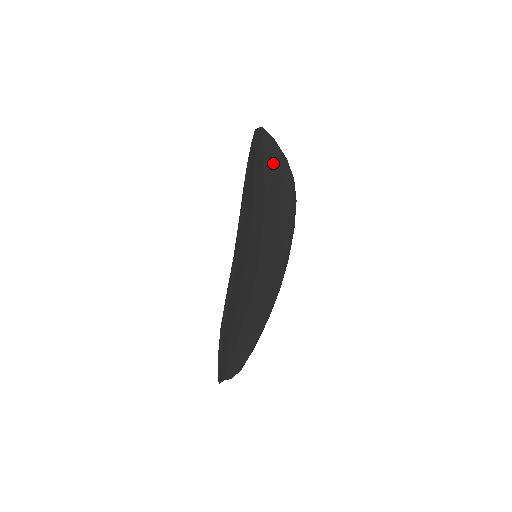
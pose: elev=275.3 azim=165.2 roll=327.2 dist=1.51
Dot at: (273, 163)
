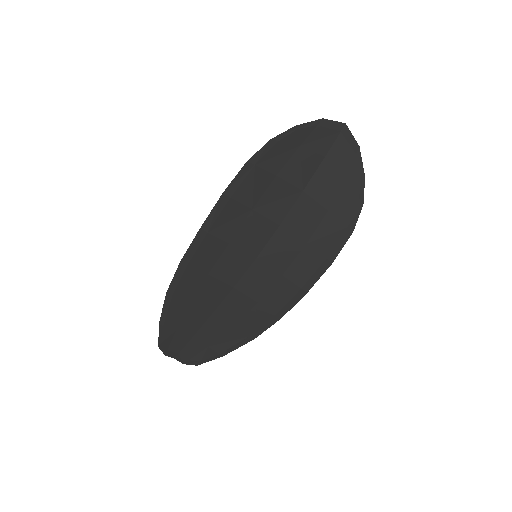
Dot at: (338, 171)
